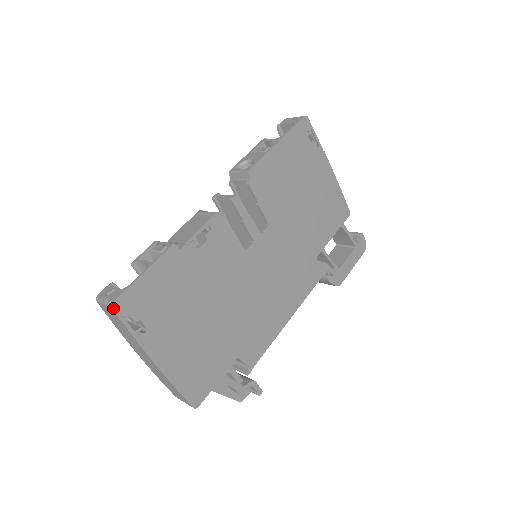
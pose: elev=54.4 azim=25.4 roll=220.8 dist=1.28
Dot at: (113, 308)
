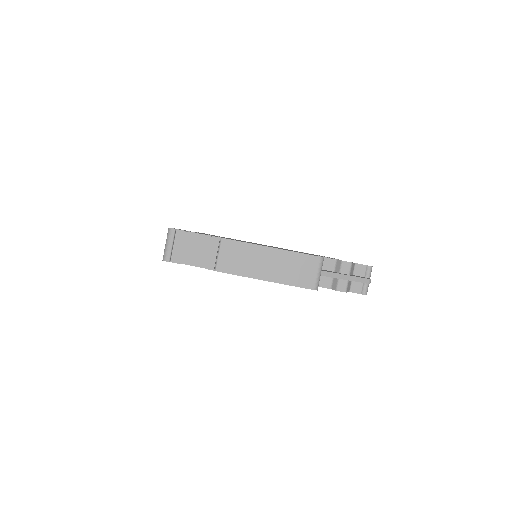
Dot at: (172, 228)
